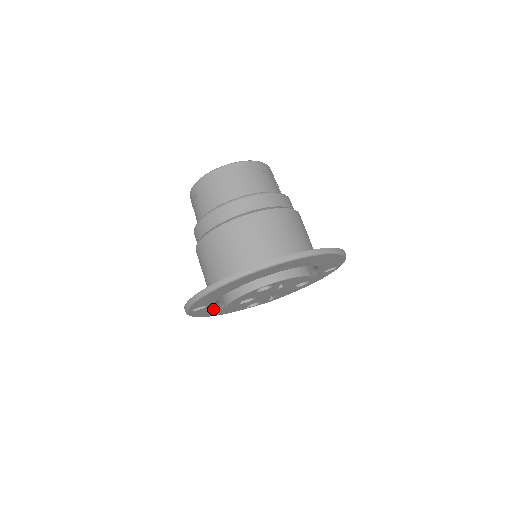
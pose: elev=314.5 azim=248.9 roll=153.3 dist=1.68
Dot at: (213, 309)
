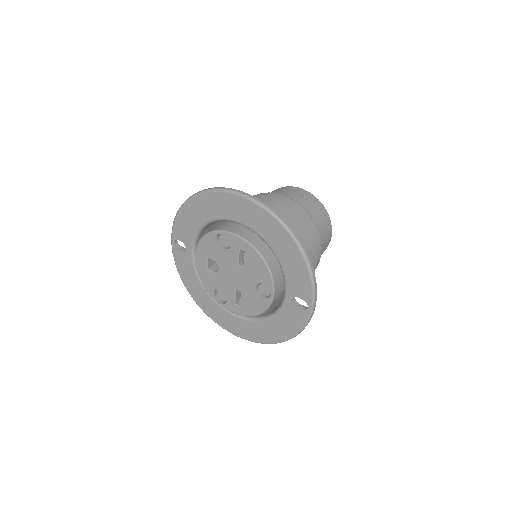
Dot at: (192, 271)
